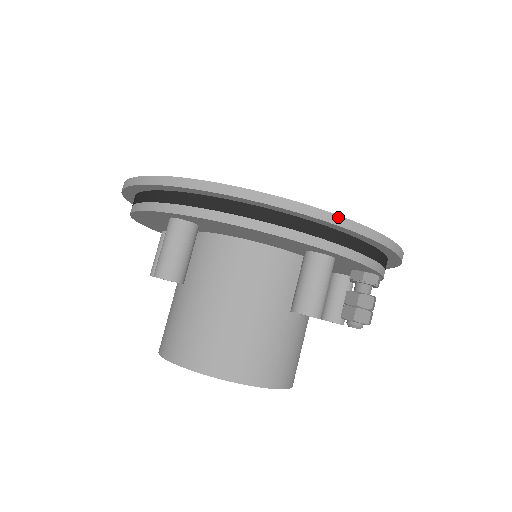
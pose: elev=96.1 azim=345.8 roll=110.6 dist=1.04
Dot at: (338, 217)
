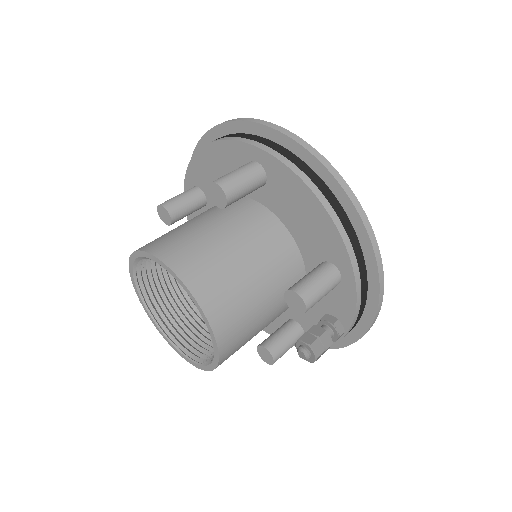
Dot at: (377, 247)
